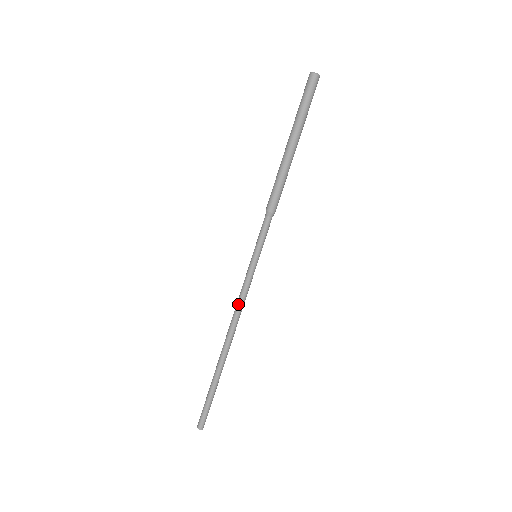
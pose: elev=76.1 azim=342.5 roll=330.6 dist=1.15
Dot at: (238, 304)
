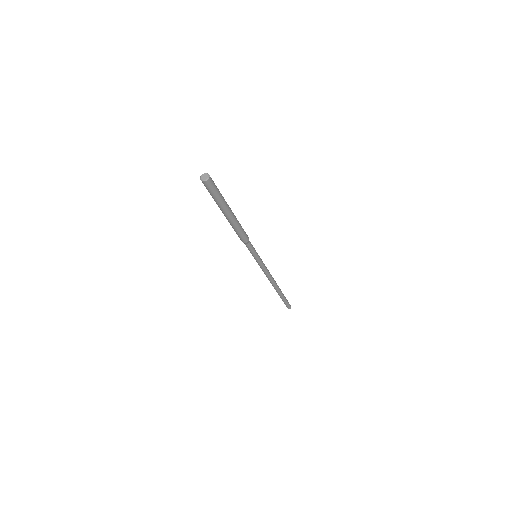
Dot at: occluded
